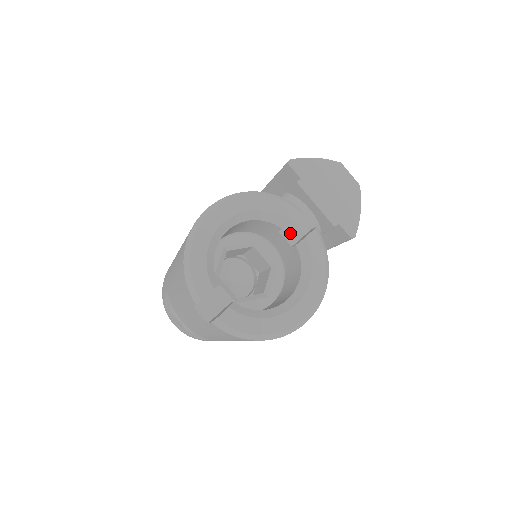
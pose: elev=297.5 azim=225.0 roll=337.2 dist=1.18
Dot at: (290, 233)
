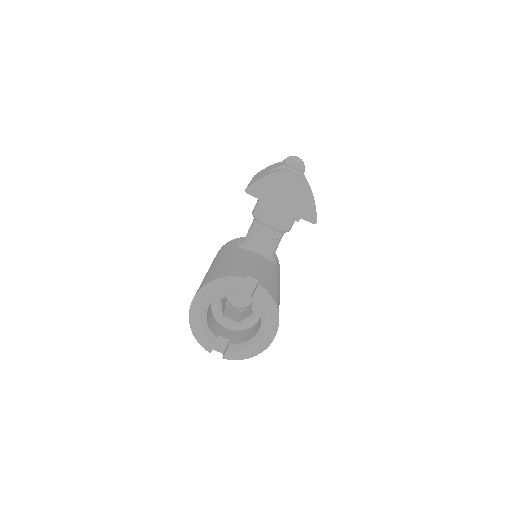
Dot at: (247, 288)
